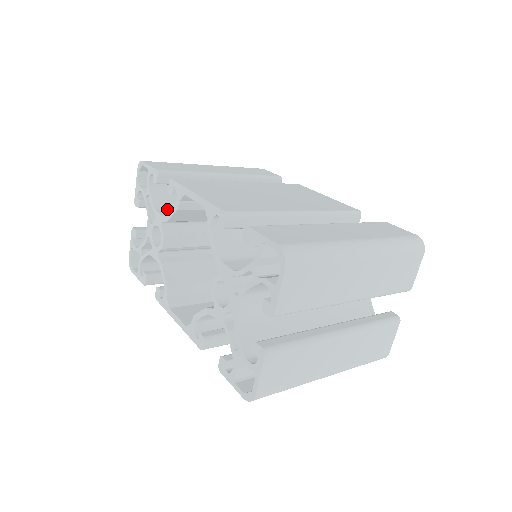
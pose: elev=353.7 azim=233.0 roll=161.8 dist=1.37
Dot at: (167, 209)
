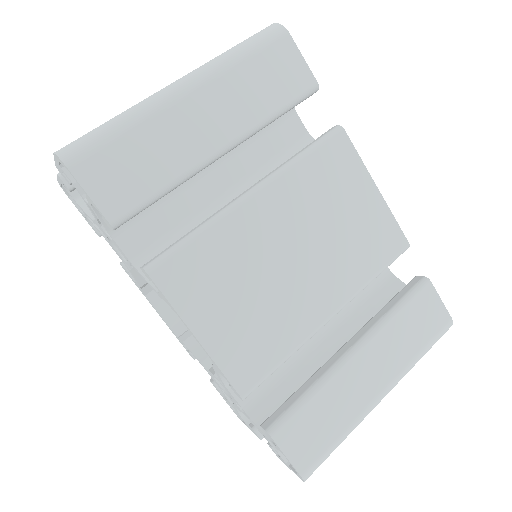
Dot at: (129, 225)
